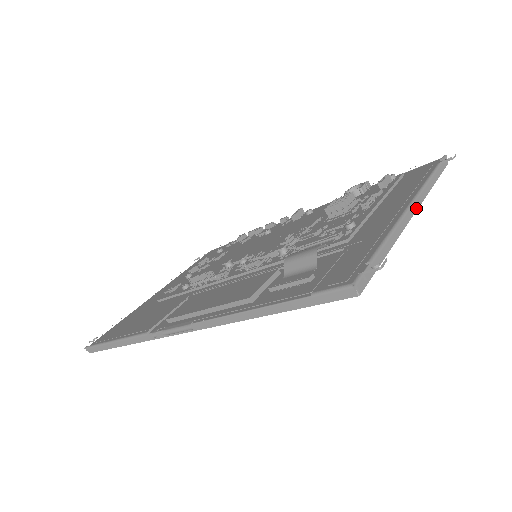
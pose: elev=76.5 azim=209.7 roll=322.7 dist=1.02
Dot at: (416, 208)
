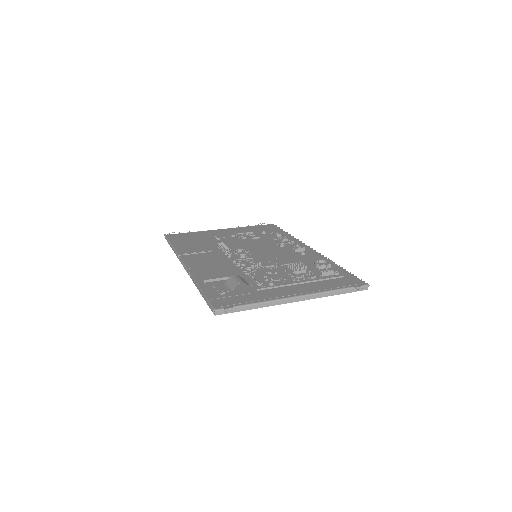
Dot at: (301, 300)
